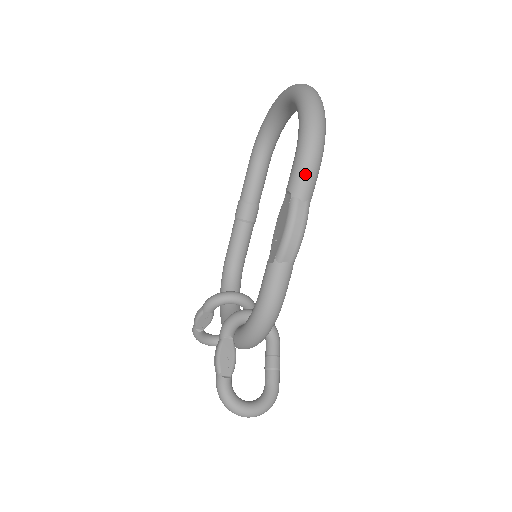
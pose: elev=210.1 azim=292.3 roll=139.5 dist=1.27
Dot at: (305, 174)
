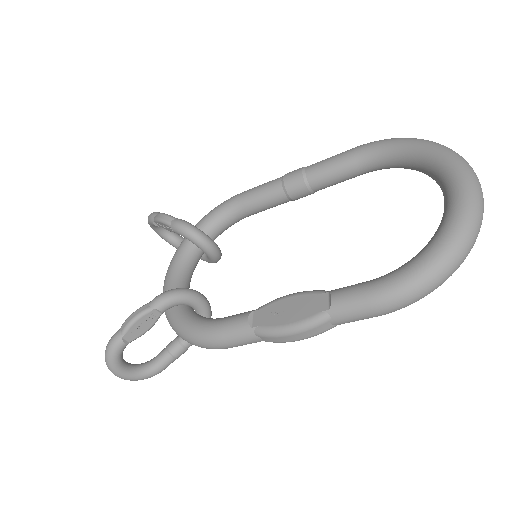
Dot at: (361, 313)
